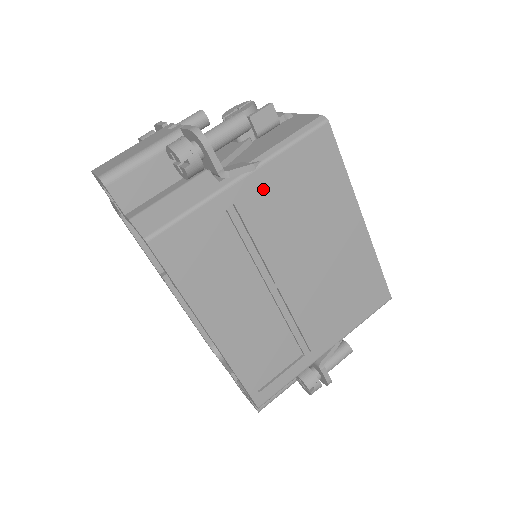
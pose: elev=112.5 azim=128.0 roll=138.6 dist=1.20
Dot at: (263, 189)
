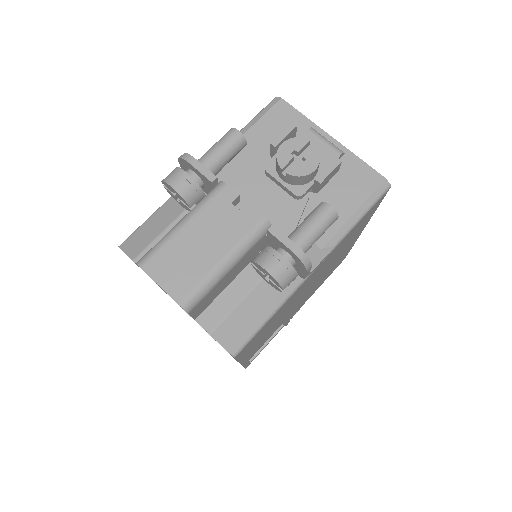
Dot at: (323, 263)
